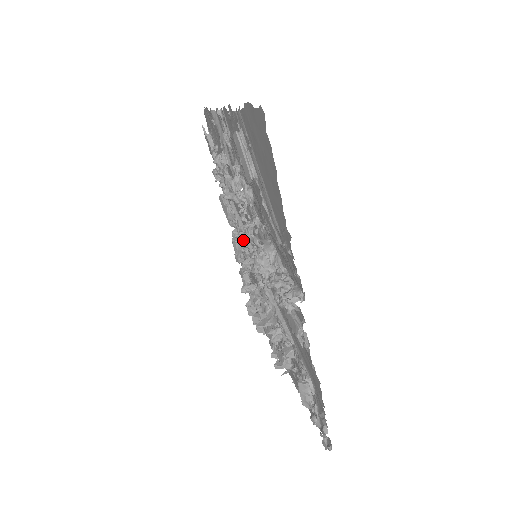
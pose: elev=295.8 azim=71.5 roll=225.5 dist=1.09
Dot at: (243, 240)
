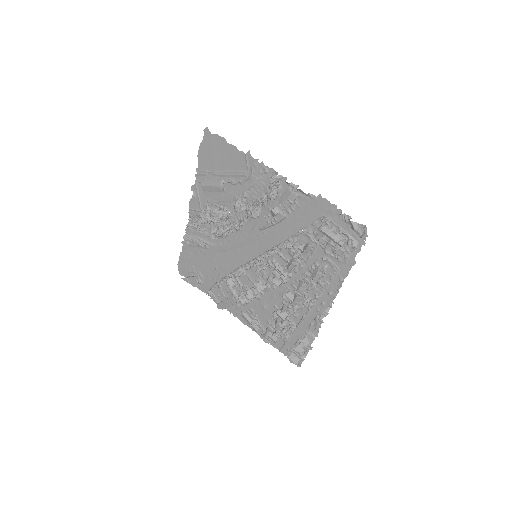
Dot at: (237, 204)
